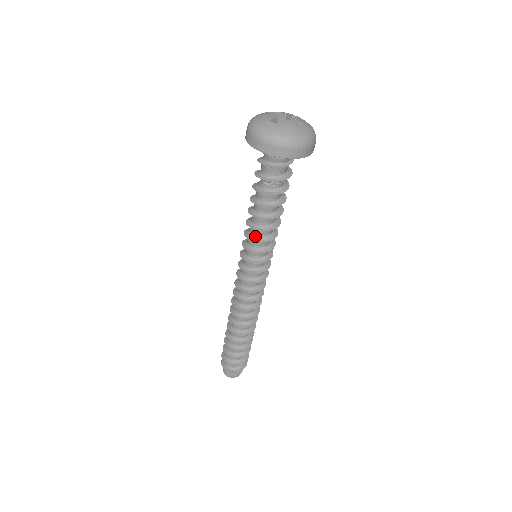
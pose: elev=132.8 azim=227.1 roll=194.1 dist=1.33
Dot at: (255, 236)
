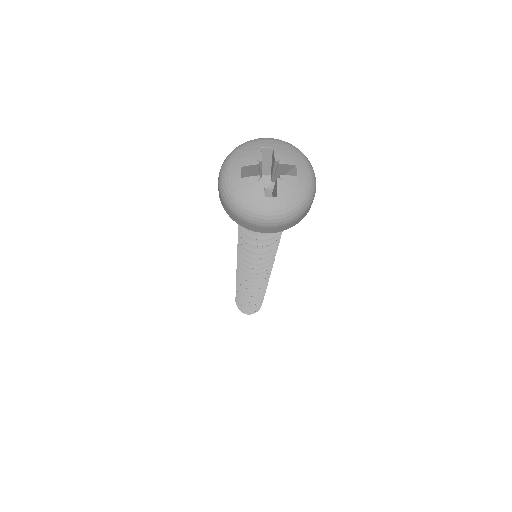
Dot at: occluded
